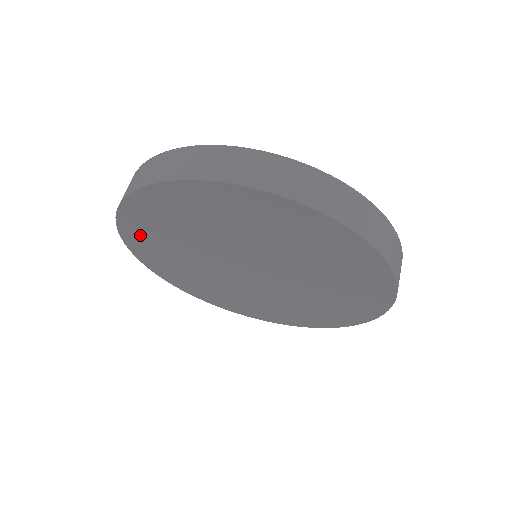
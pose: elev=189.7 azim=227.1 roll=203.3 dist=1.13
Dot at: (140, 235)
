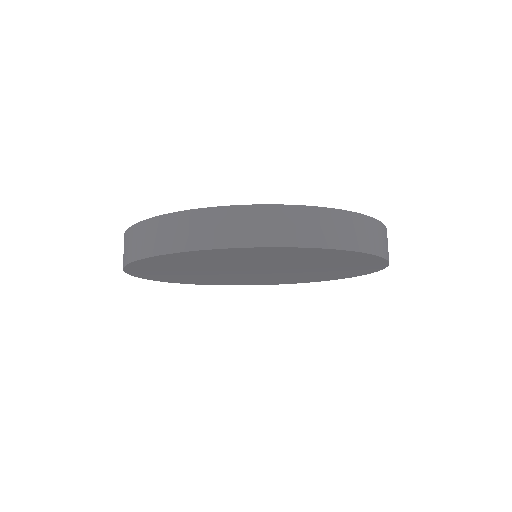
Dot at: (156, 264)
